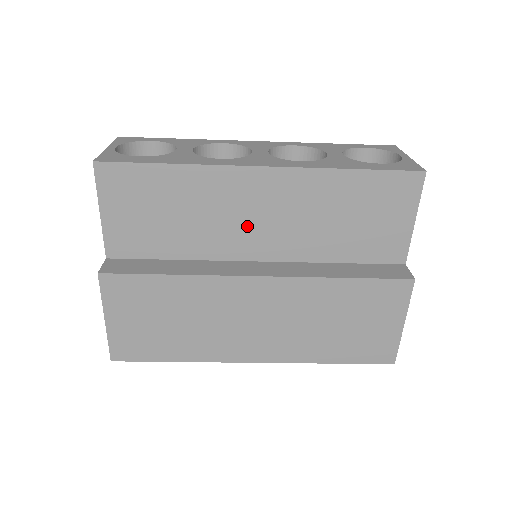
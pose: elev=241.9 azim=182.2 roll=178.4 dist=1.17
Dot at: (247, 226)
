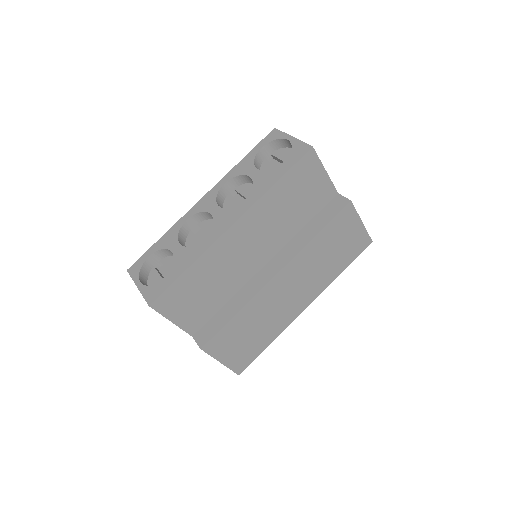
Dot at: (247, 256)
